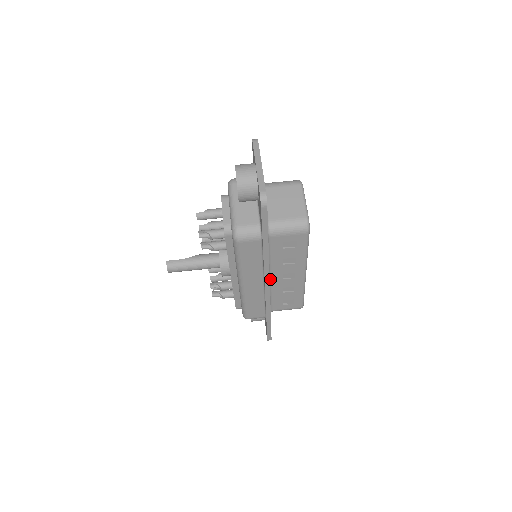
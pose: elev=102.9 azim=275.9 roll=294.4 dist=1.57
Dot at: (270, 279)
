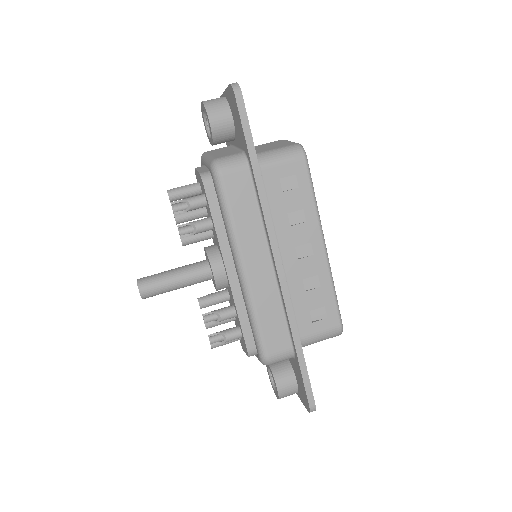
Dot at: occluded
